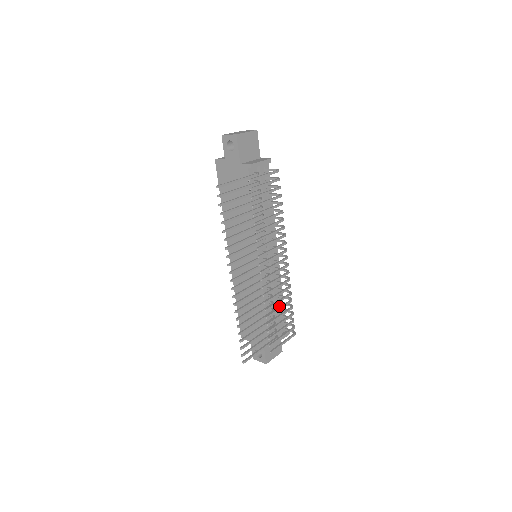
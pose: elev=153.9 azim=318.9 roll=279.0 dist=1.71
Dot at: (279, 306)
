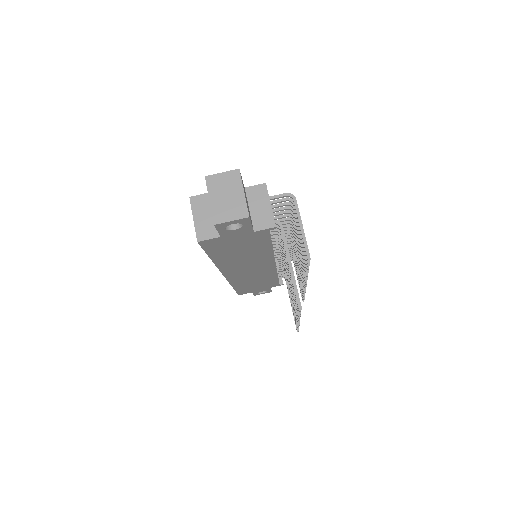
Dot at: occluded
